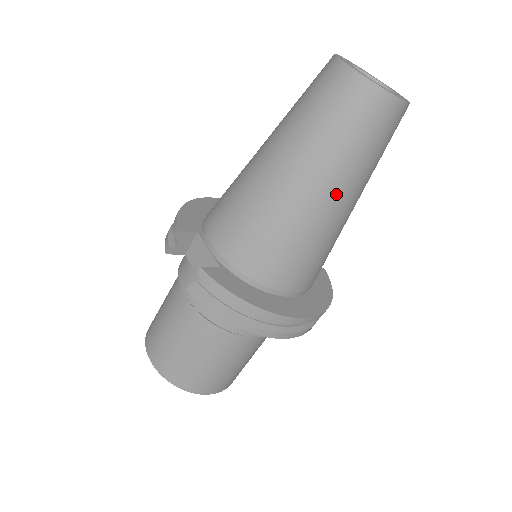
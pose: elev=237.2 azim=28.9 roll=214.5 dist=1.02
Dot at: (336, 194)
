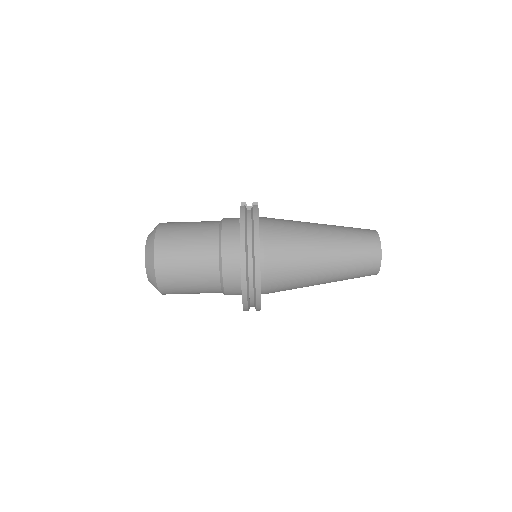
Dot at: (328, 251)
